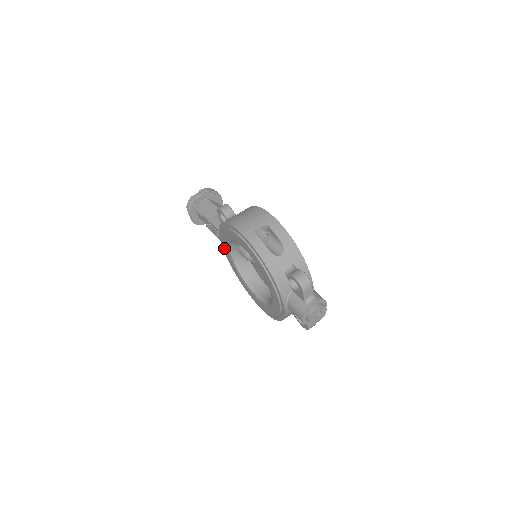
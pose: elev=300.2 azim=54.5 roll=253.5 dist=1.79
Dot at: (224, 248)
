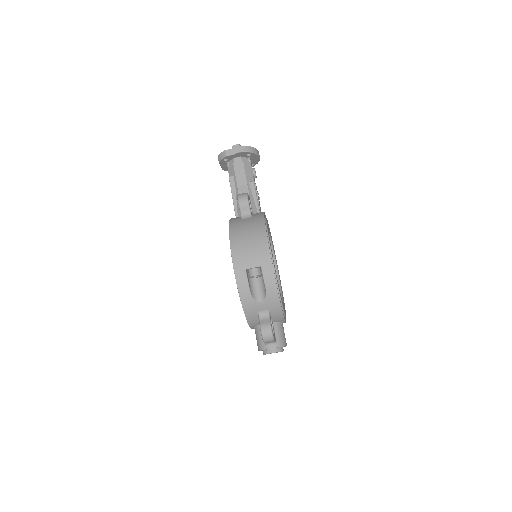
Dot at: occluded
